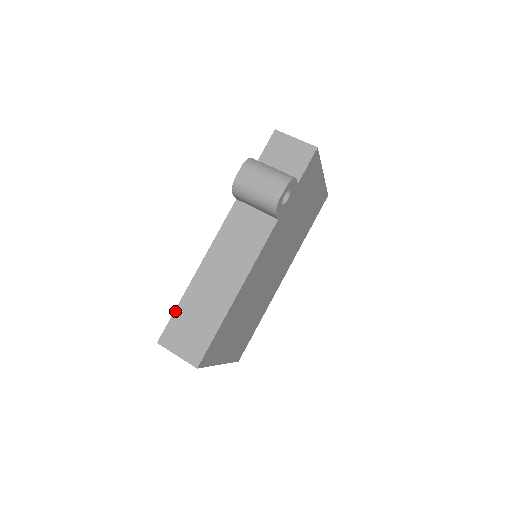
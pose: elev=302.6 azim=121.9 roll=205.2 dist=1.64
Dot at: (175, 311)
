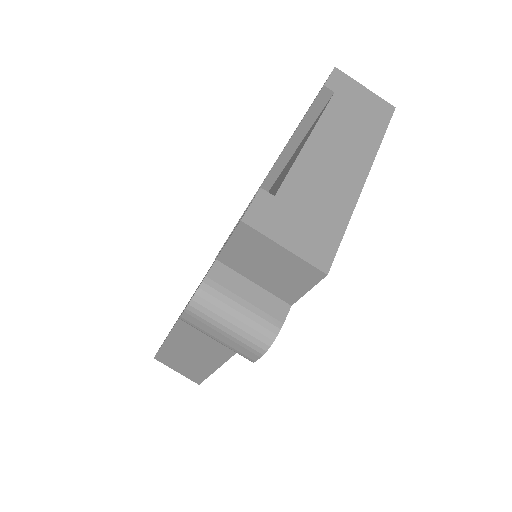
Dot at: (161, 348)
